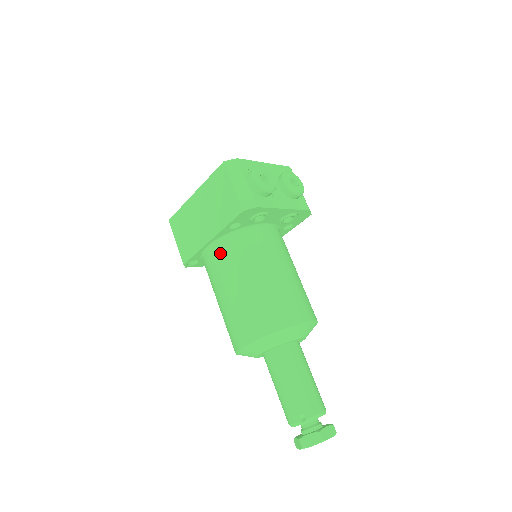
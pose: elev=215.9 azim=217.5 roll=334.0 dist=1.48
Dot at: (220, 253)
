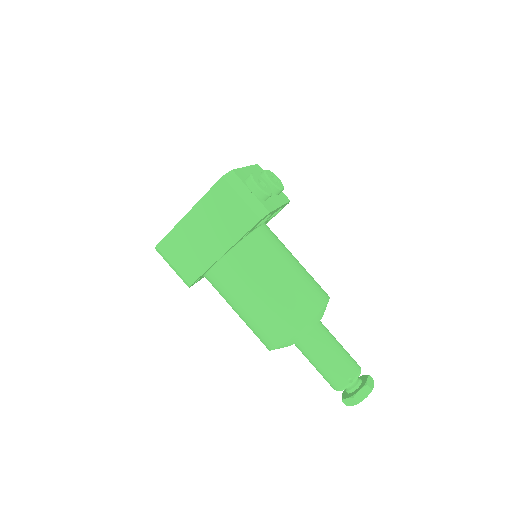
Dot at: (235, 264)
